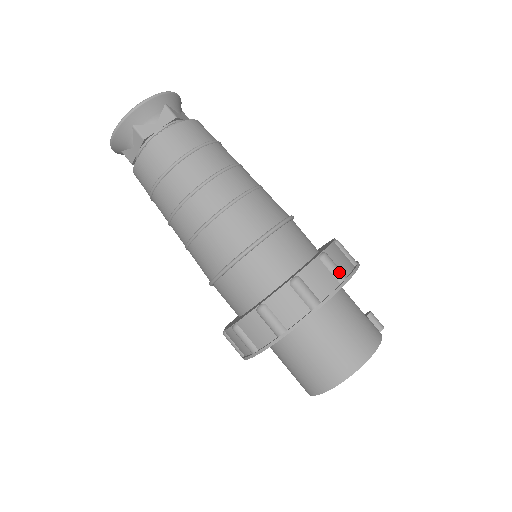
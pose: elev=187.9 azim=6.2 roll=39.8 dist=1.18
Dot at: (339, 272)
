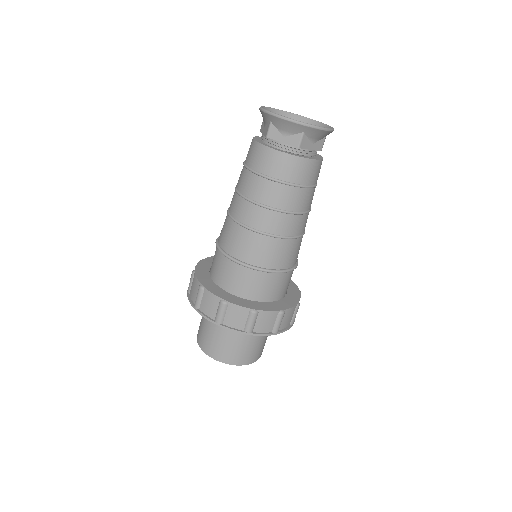
Dot at: occluded
